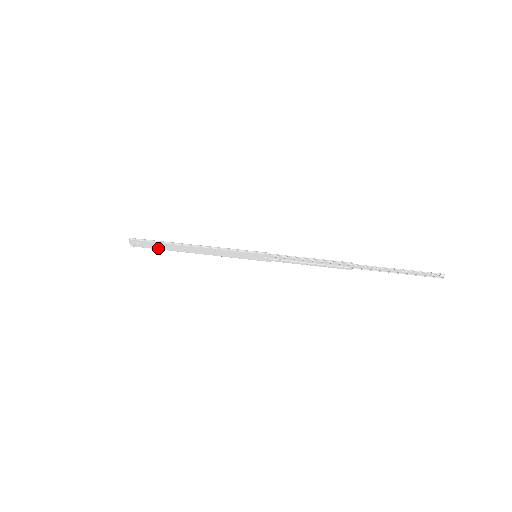
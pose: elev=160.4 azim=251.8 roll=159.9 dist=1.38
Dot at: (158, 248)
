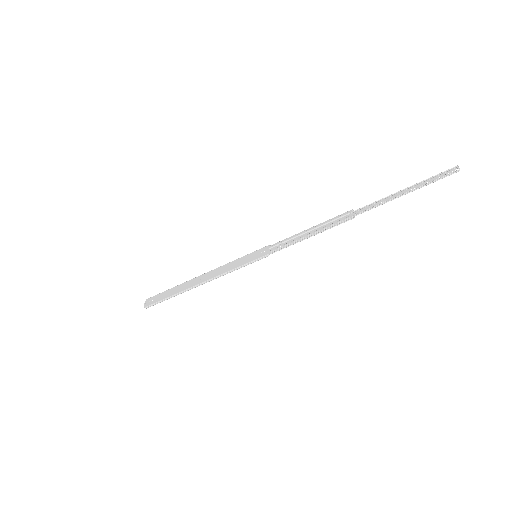
Dot at: (167, 297)
